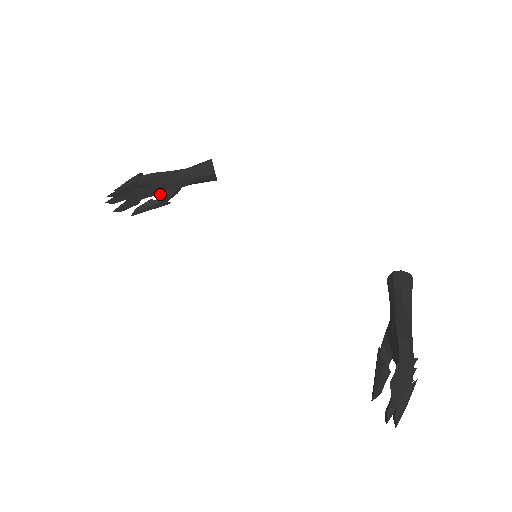
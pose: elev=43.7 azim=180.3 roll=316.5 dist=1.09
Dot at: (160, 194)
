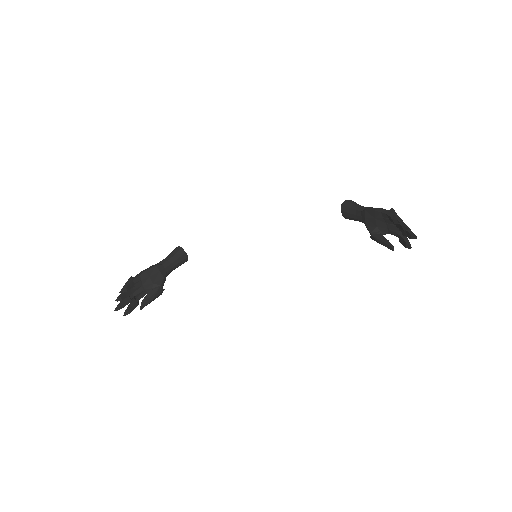
Dot at: (153, 287)
